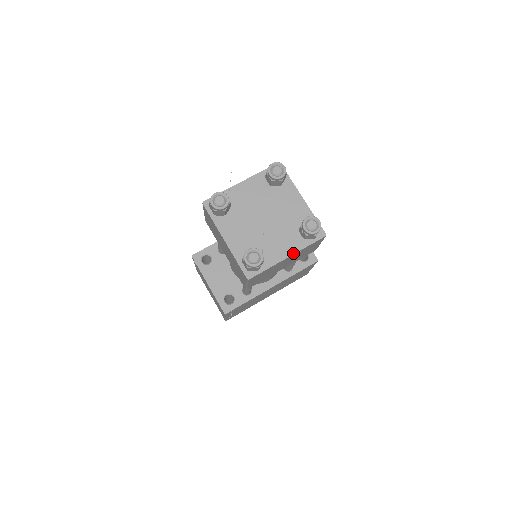
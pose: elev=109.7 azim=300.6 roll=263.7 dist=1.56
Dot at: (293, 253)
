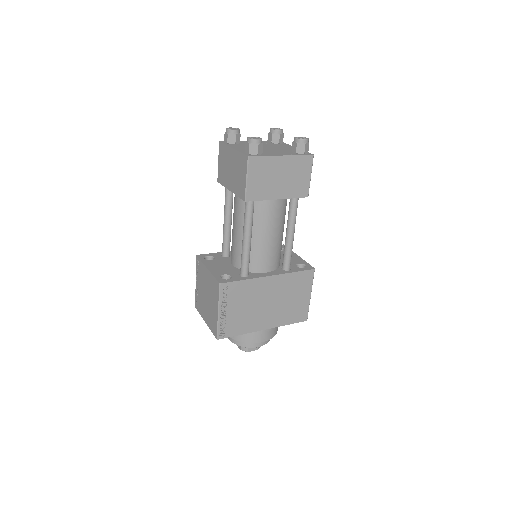
Dot at: (287, 155)
